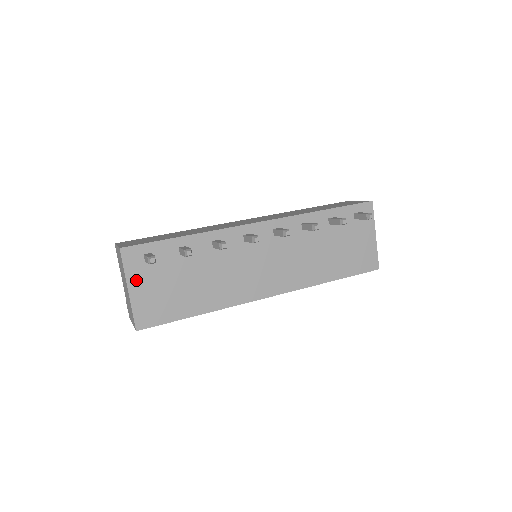
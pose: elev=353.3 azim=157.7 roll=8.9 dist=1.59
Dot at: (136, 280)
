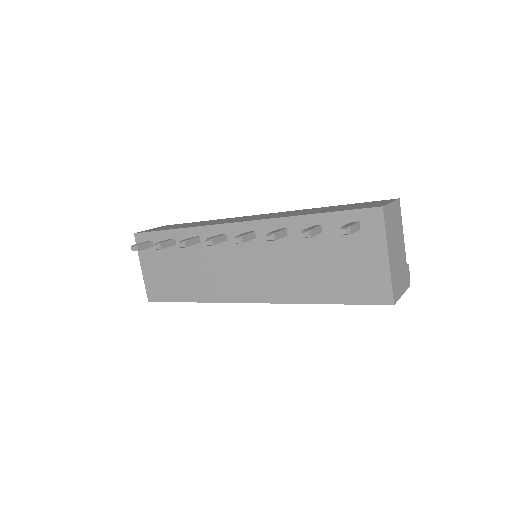
Dot at: (145, 261)
